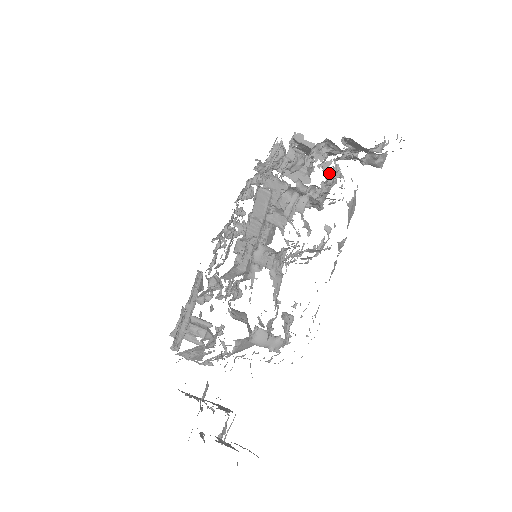
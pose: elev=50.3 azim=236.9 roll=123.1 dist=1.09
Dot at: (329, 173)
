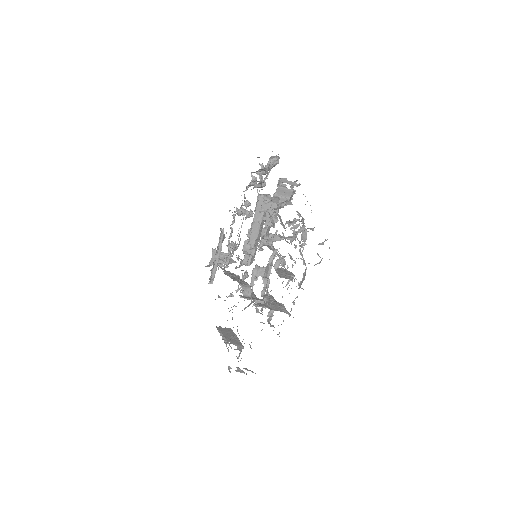
Dot at: (298, 231)
